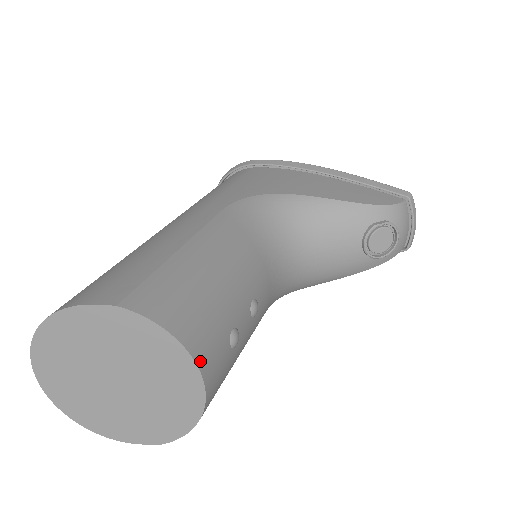
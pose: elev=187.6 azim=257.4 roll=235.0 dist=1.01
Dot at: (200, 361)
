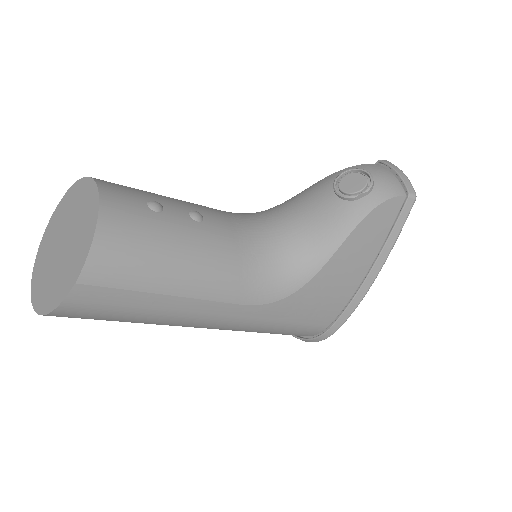
Dot at: (101, 185)
